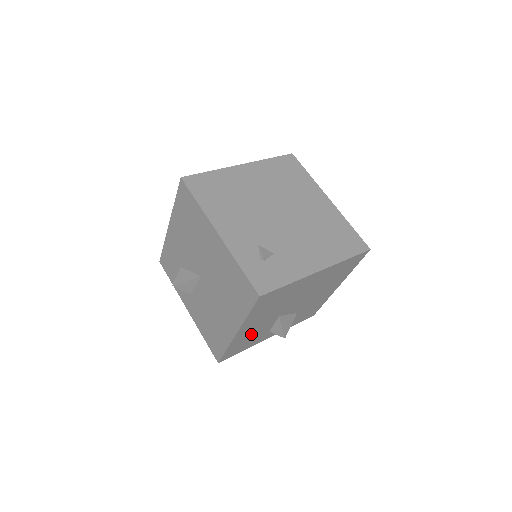
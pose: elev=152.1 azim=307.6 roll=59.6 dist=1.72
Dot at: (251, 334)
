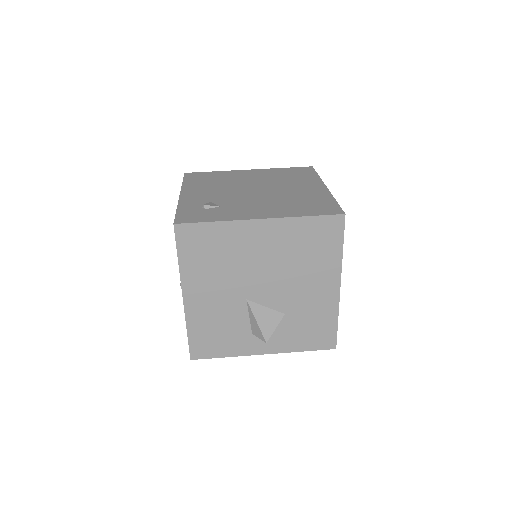
Dot at: (215, 318)
